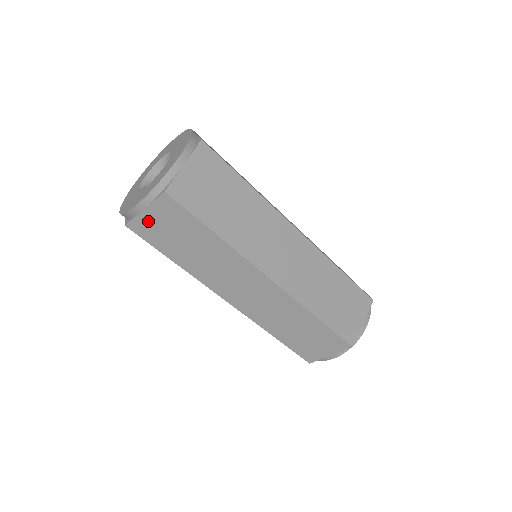
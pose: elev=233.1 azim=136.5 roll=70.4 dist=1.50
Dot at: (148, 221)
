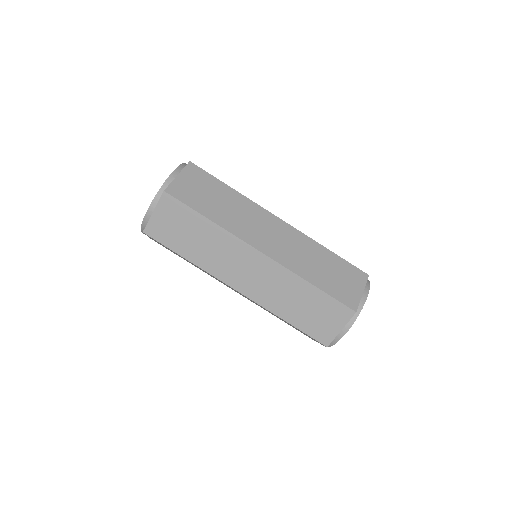
Dot at: (181, 184)
